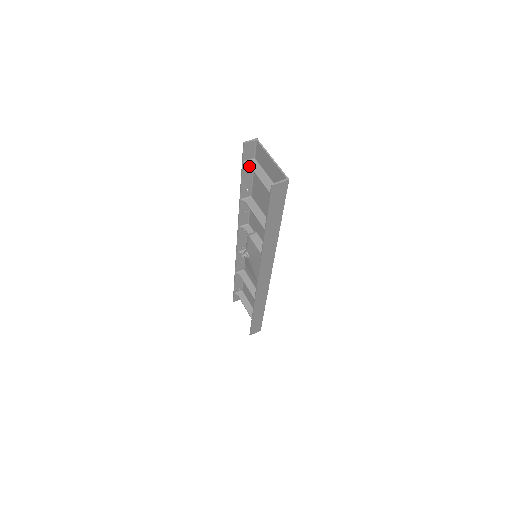
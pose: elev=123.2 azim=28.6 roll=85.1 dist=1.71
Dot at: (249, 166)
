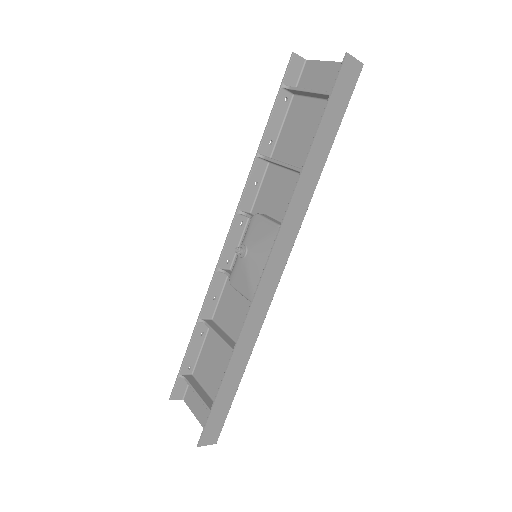
Dot at: (290, 88)
